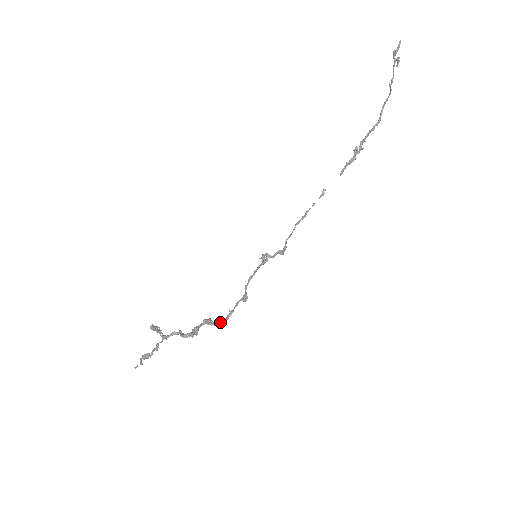
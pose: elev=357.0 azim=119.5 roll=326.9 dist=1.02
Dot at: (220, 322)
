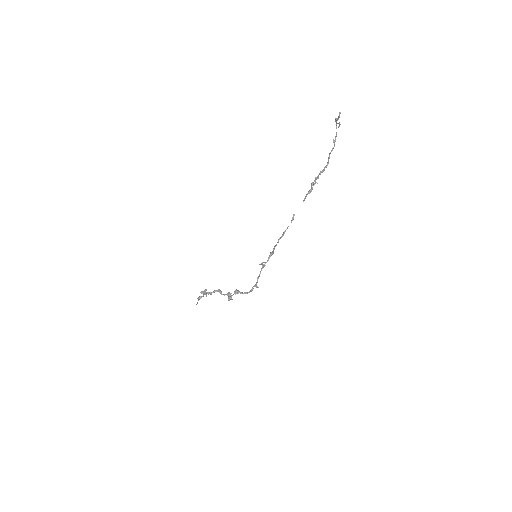
Dot at: (244, 293)
